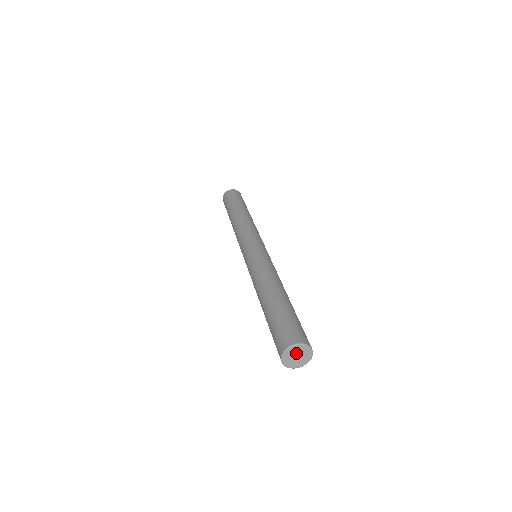
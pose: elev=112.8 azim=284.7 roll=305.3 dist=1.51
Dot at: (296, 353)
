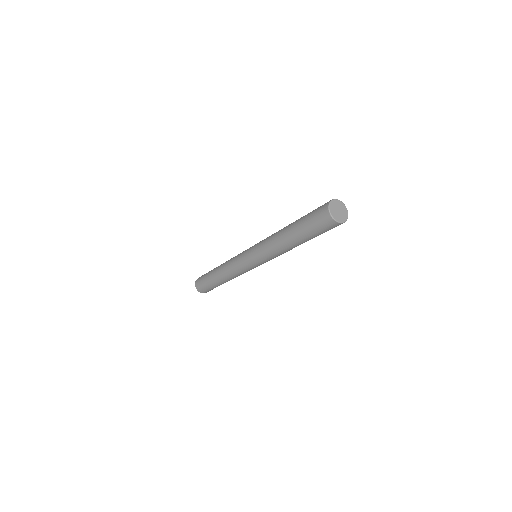
Dot at: (336, 209)
